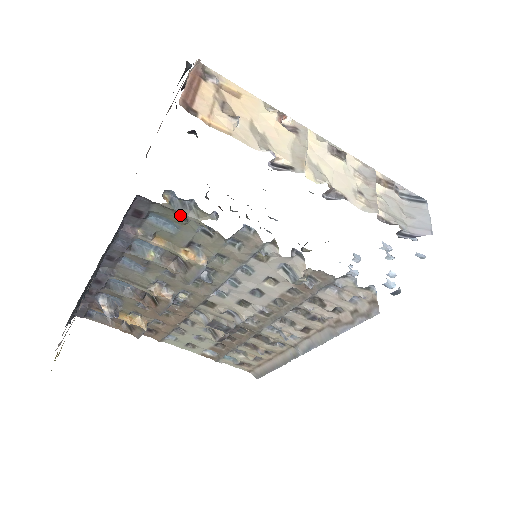
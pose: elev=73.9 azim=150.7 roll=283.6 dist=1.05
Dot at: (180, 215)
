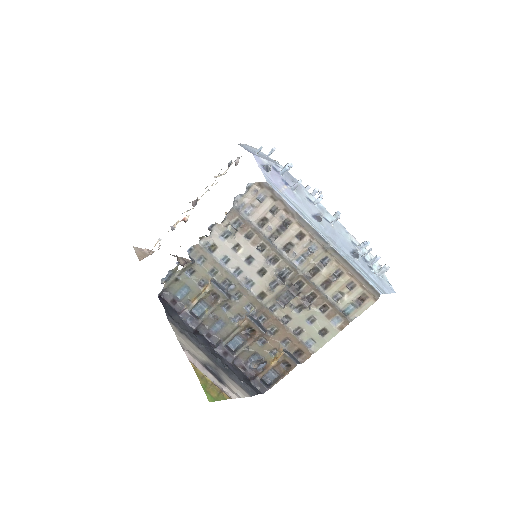
Dot at: (175, 281)
